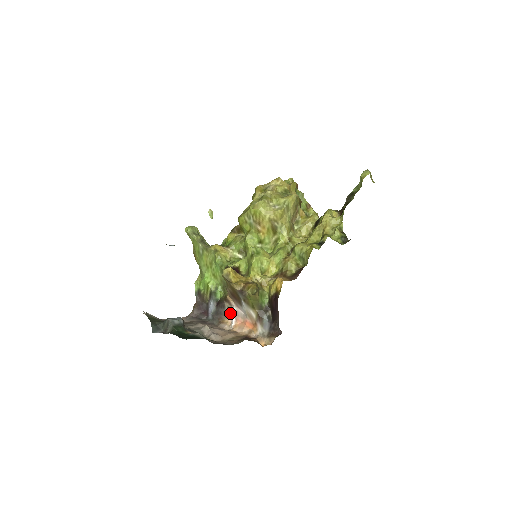
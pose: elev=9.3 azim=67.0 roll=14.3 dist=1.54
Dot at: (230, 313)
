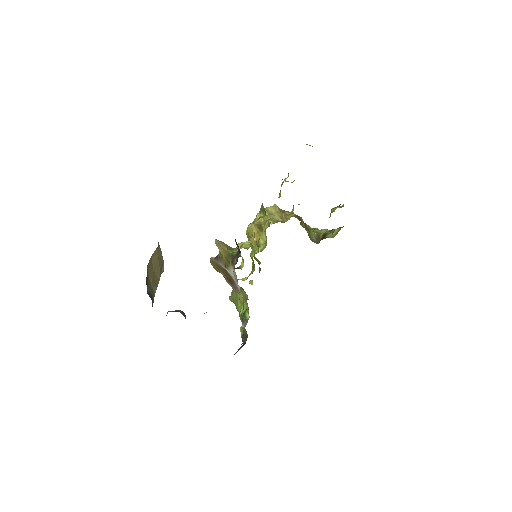
Dot at: occluded
